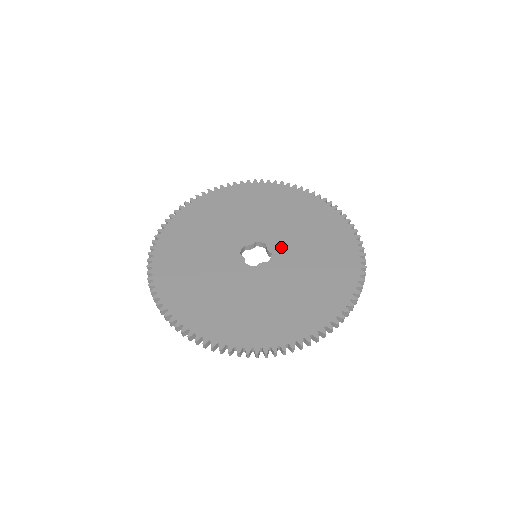
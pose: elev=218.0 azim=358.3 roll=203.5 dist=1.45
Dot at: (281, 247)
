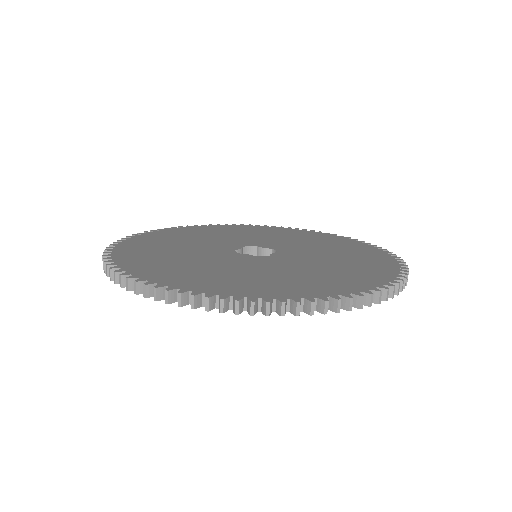
Dot at: (274, 245)
